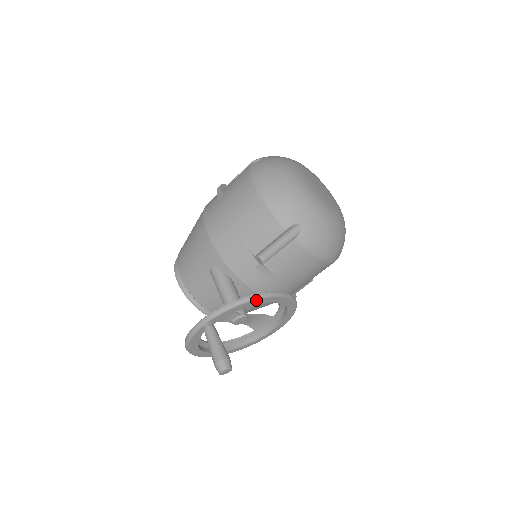
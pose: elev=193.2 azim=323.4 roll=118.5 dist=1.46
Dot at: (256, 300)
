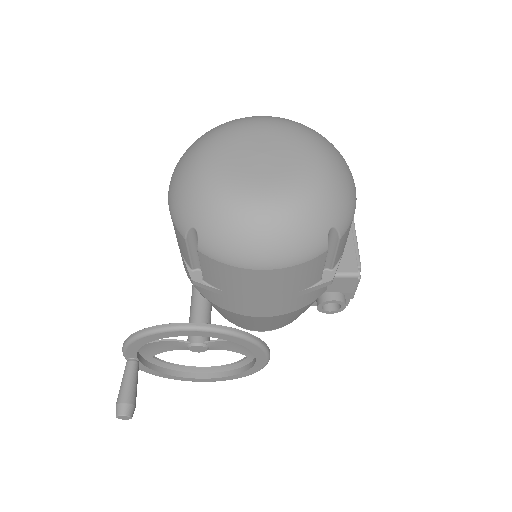
Dot at: (145, 337)
